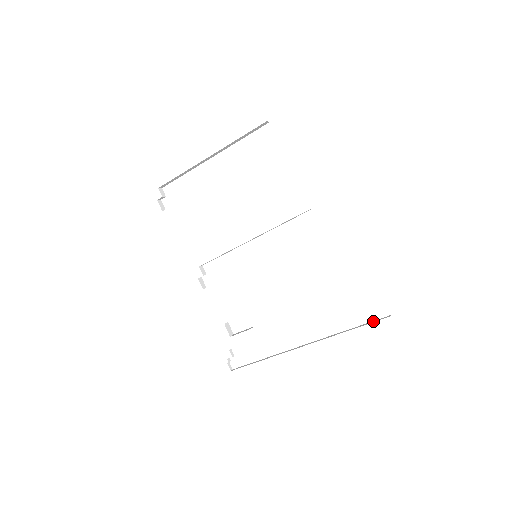
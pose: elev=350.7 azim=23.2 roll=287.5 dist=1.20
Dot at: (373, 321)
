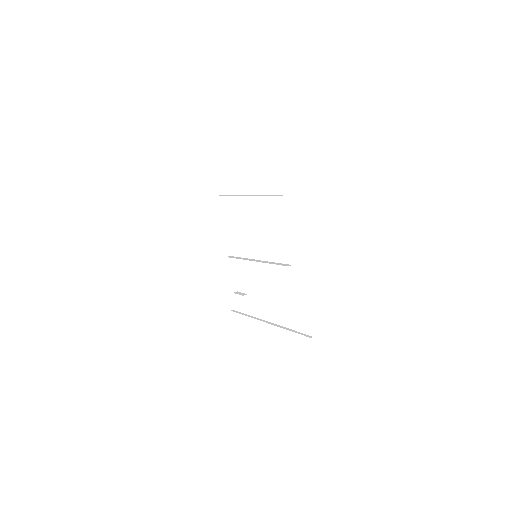
Dot at: (303, 334)
